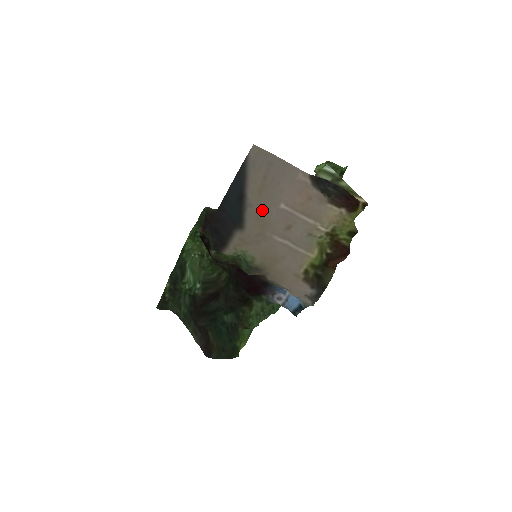
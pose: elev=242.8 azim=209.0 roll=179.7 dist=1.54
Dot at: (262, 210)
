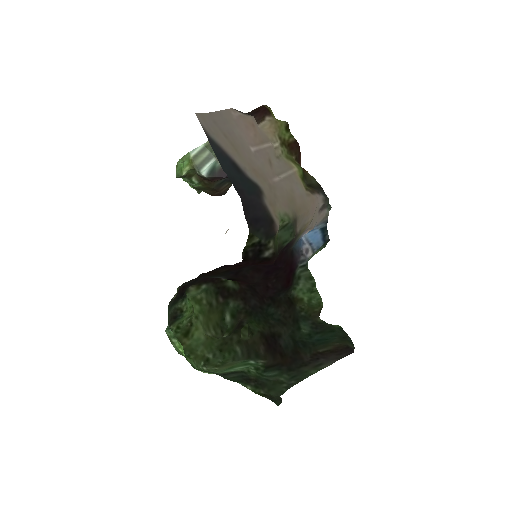
Dot at: (251, 166)
